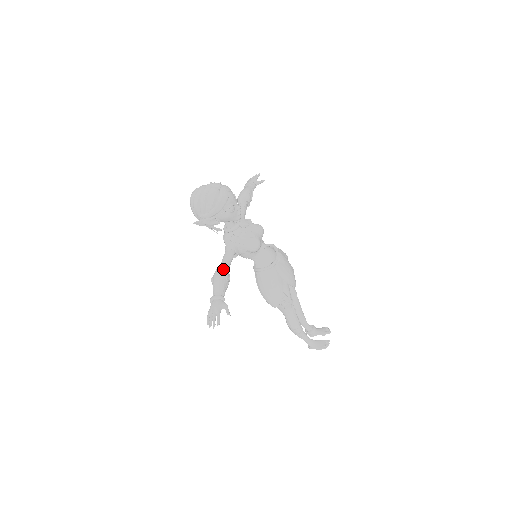
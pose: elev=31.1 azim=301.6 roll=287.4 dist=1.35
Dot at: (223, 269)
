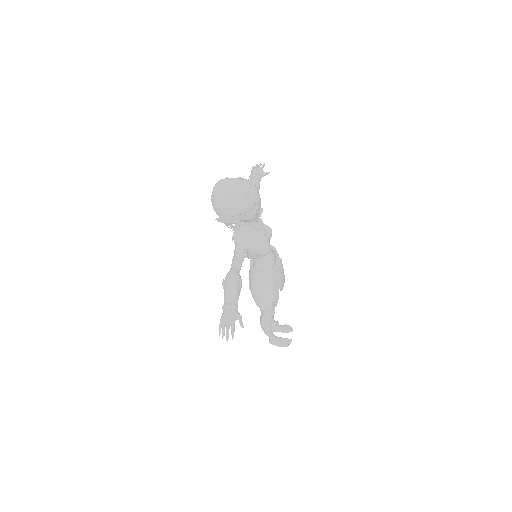
Dot at: (237, 274)
